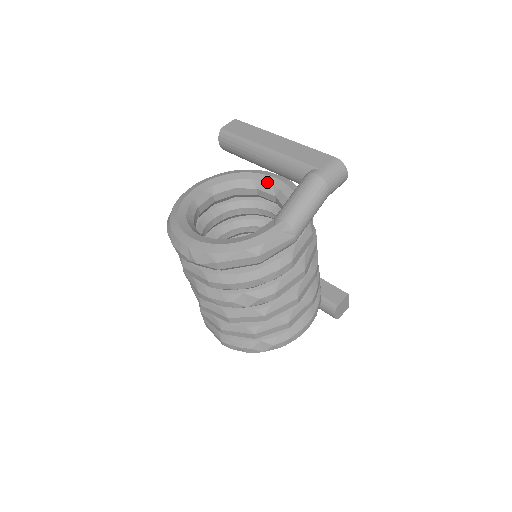
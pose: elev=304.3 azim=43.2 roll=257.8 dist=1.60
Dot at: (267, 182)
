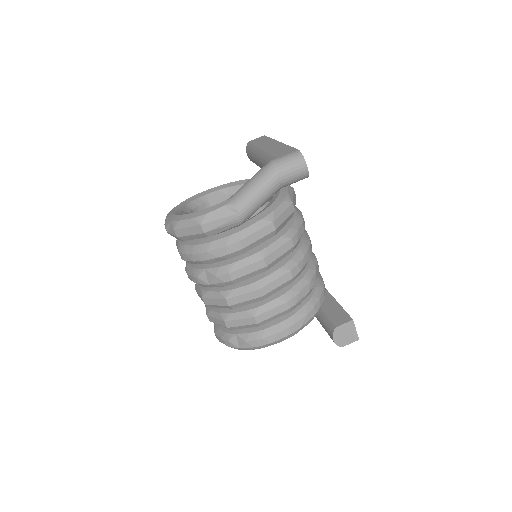
Dot at: occluded
